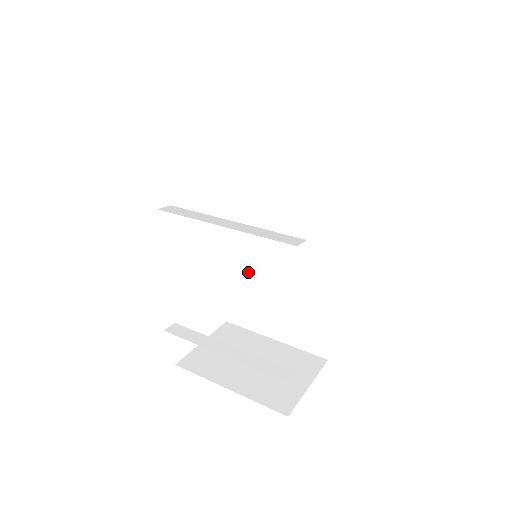
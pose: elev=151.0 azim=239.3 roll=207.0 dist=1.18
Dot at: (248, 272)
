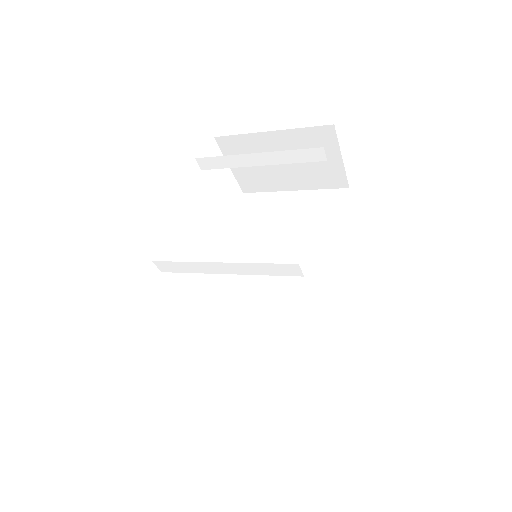
Dot at: (227, 323)
